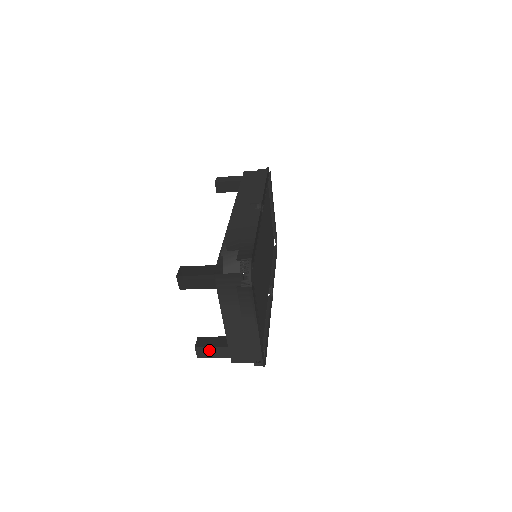
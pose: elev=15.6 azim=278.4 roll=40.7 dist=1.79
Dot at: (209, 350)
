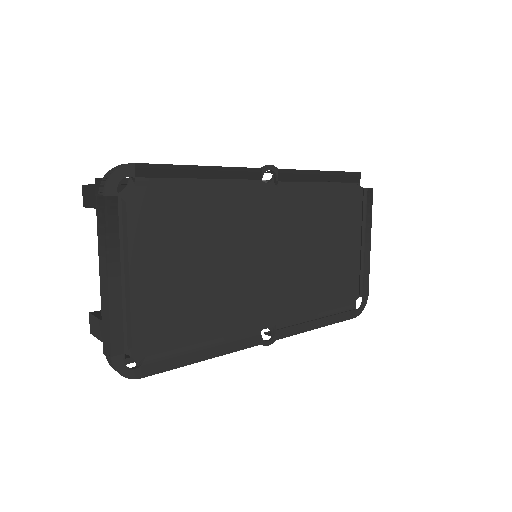
Dot at: (97, 322)
